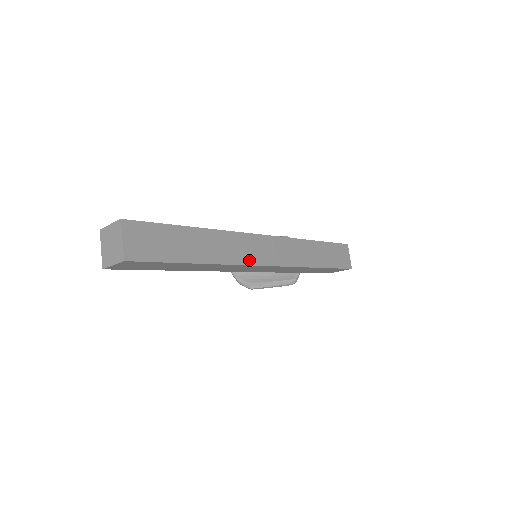
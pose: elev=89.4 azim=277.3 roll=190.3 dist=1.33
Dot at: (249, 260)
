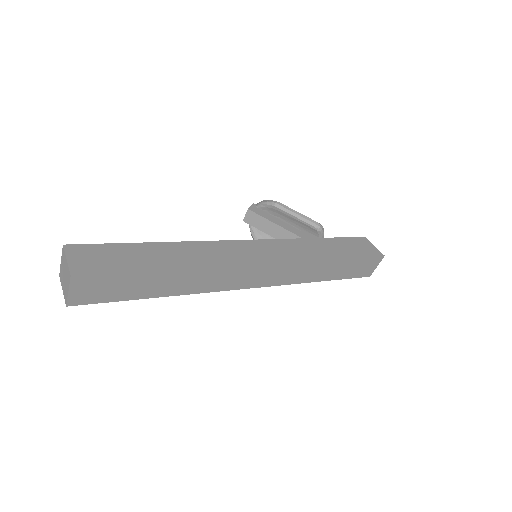
Dot at: (227, 287)
